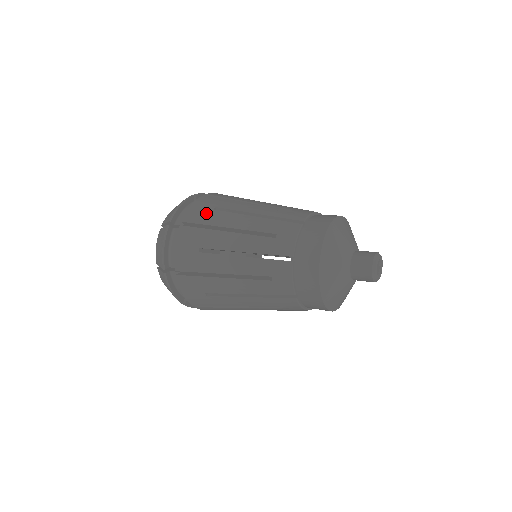
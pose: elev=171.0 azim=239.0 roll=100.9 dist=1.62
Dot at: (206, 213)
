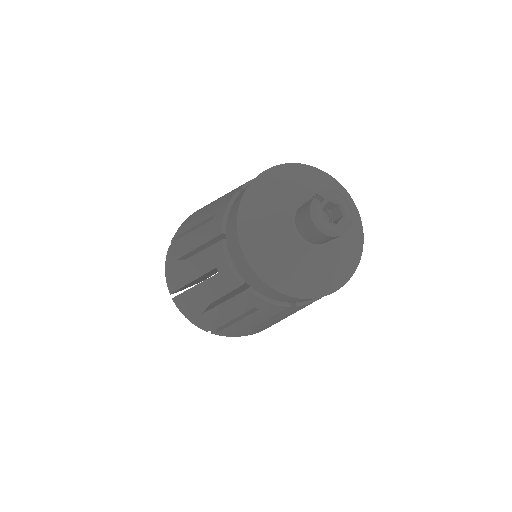
Dot at: (176, 273)
